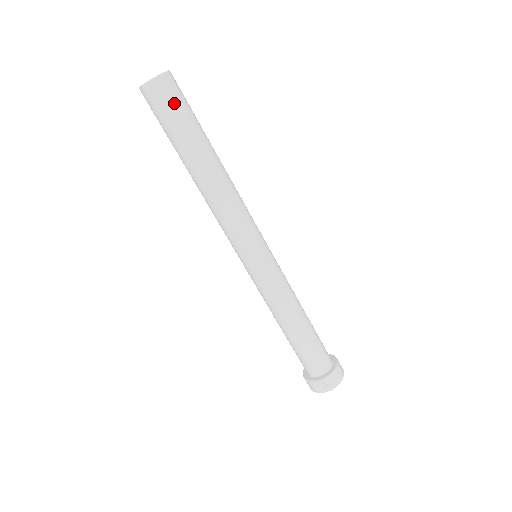
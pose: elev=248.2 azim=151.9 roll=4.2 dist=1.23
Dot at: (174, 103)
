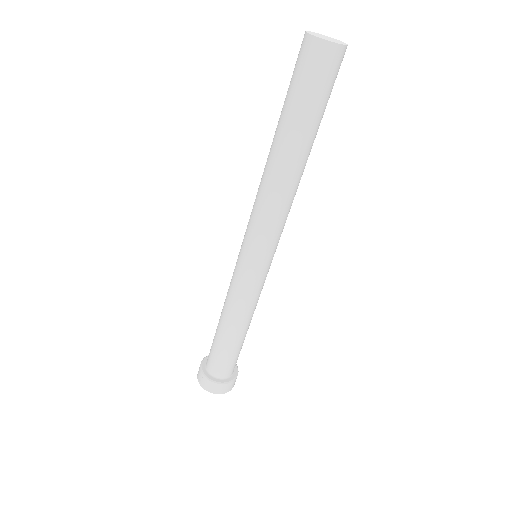
Dot at: (310, 77)
